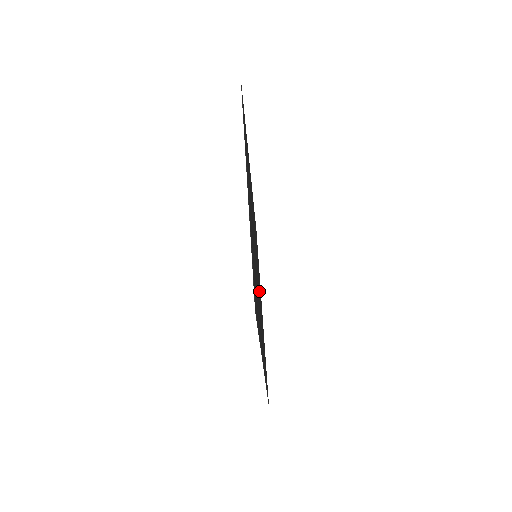
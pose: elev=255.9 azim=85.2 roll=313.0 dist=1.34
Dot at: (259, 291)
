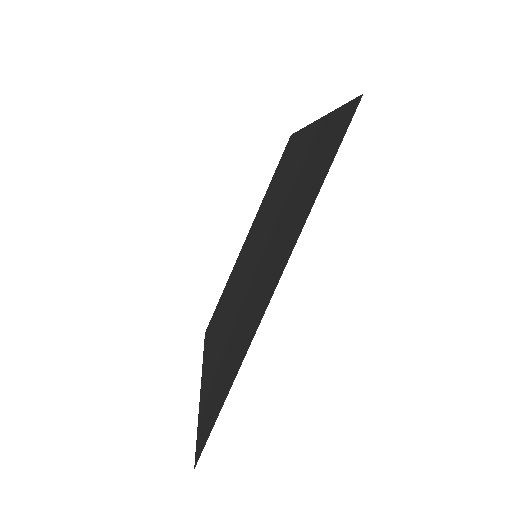
Dot at: (244, 265)
